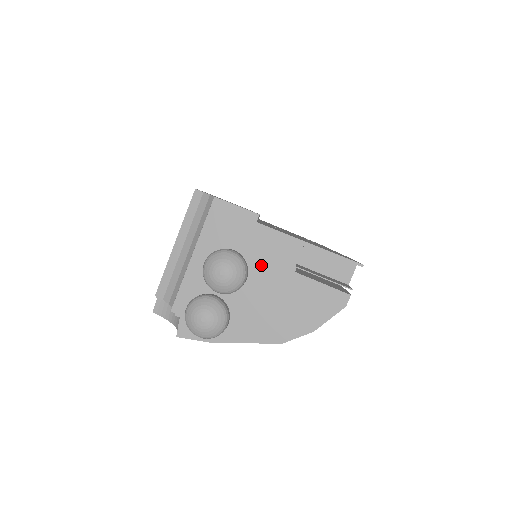
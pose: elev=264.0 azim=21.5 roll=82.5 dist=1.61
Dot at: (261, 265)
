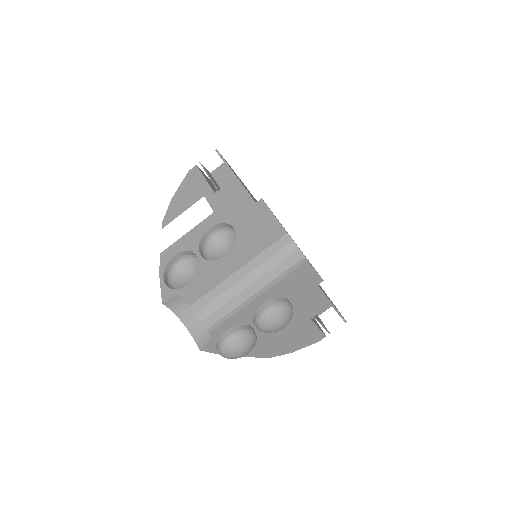
Dot at: (296, 312)
